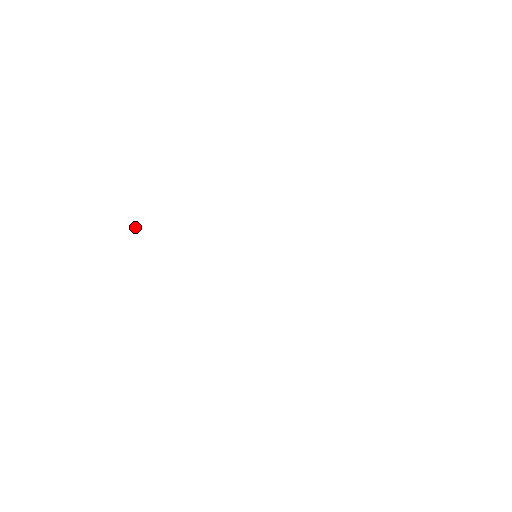
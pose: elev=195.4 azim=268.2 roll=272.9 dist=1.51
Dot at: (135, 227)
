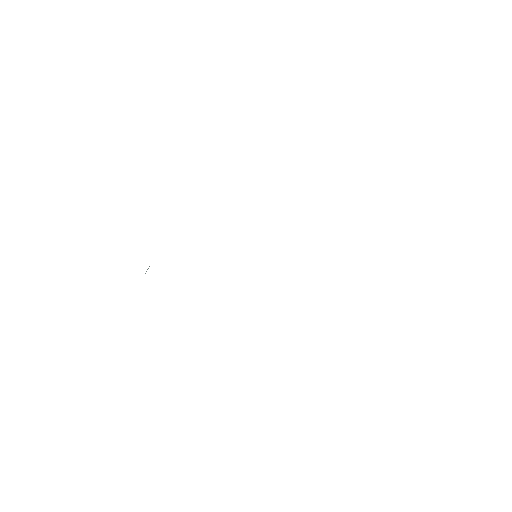
Dot at: occluded
